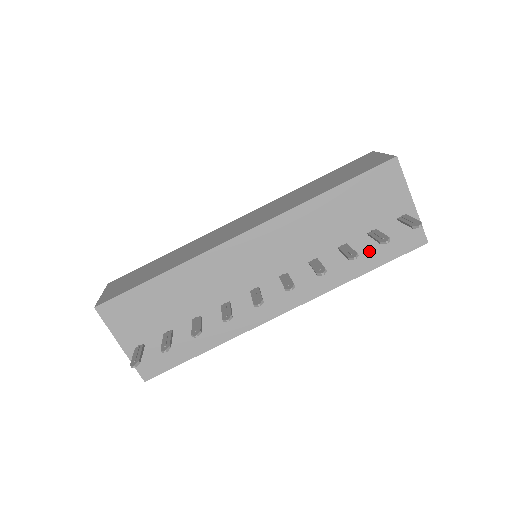
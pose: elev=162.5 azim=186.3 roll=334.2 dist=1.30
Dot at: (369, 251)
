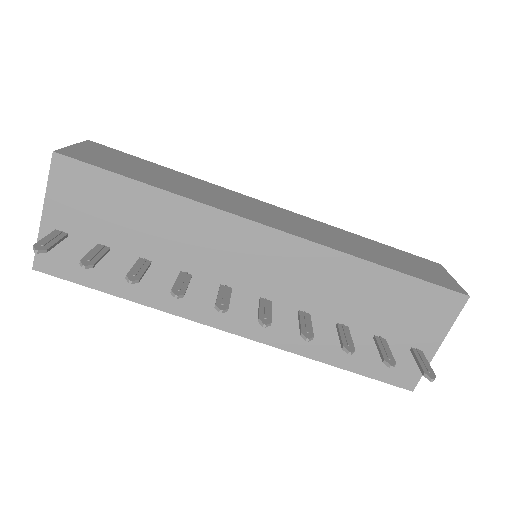
Dot at: (359, 351)
